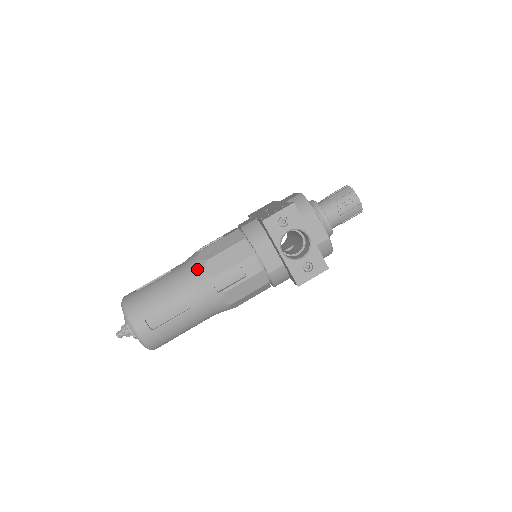
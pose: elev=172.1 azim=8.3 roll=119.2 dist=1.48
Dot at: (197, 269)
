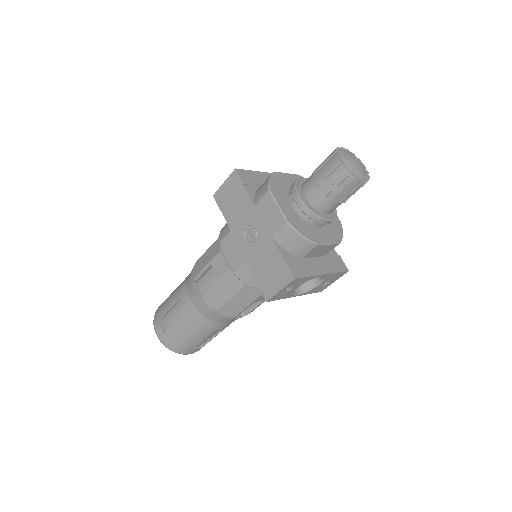
Dot at: (213, 316)
